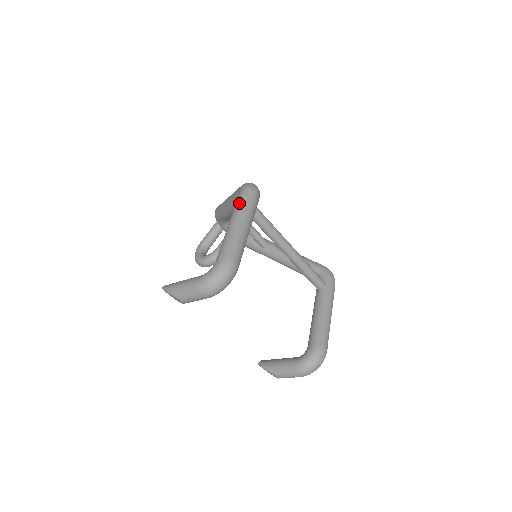
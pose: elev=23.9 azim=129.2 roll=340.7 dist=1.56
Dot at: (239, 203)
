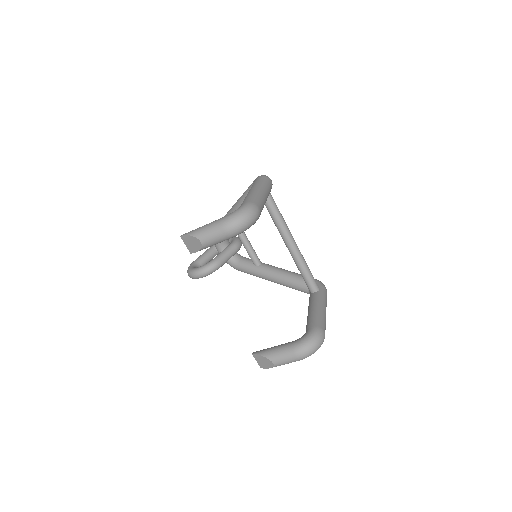
Dot at: (257, 181)
